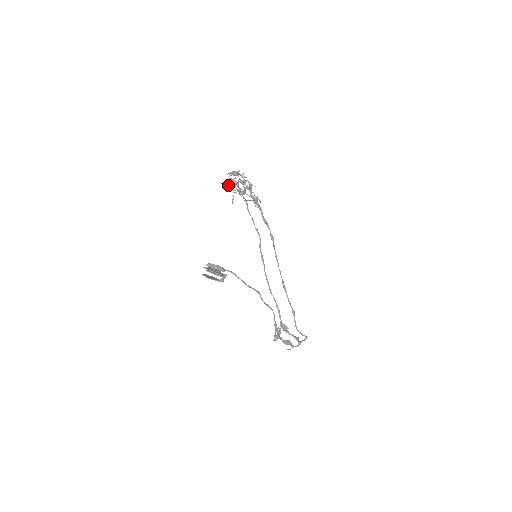
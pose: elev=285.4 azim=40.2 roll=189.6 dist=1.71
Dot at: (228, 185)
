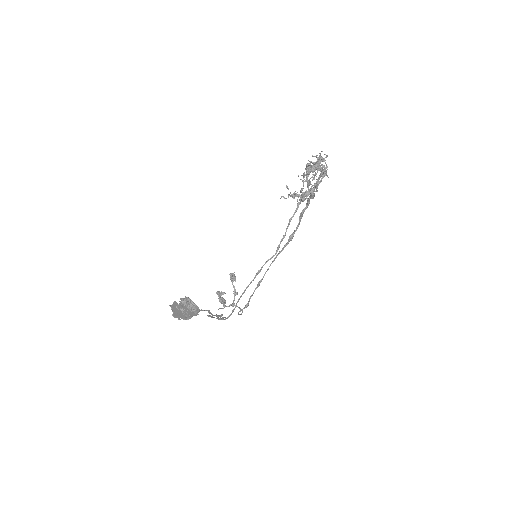
Dot at: (292, 196)
